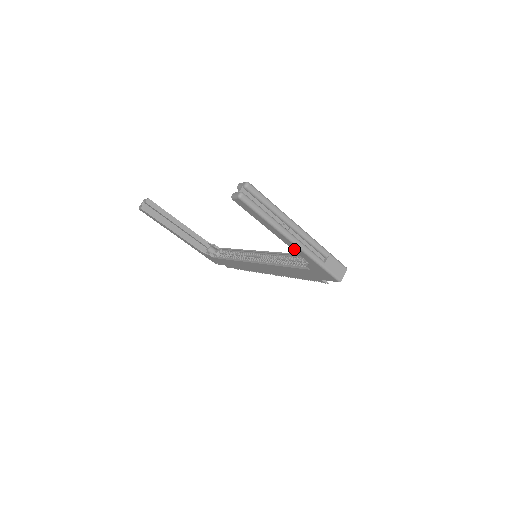
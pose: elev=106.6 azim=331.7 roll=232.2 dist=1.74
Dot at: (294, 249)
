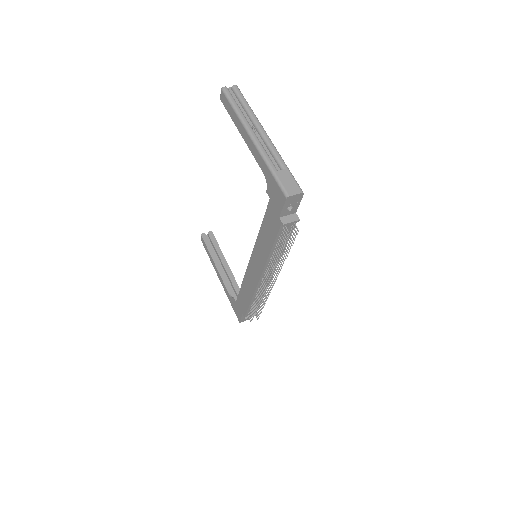
Dot at: (254, 154)
